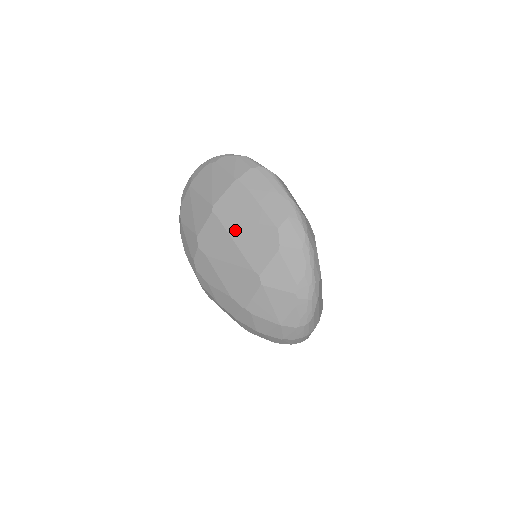
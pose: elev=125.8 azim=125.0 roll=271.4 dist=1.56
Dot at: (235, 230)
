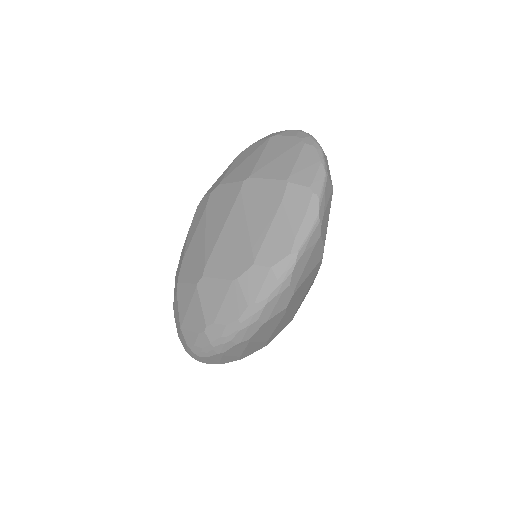
Dot at: (235, 219)
